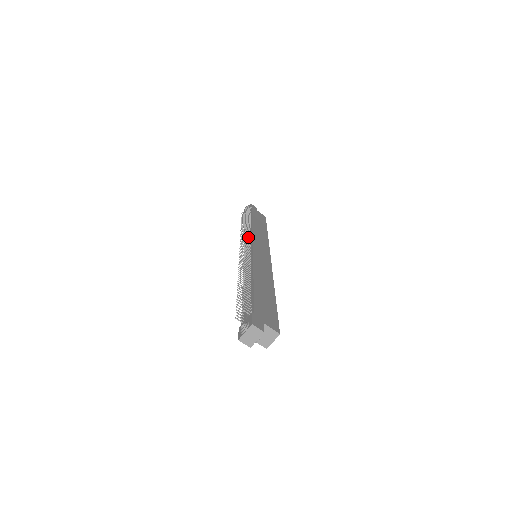
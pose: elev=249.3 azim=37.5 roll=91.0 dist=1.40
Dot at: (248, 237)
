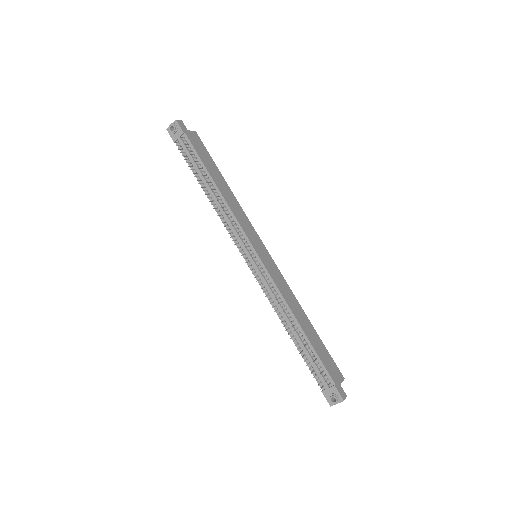
Dot at: (239, 232)
